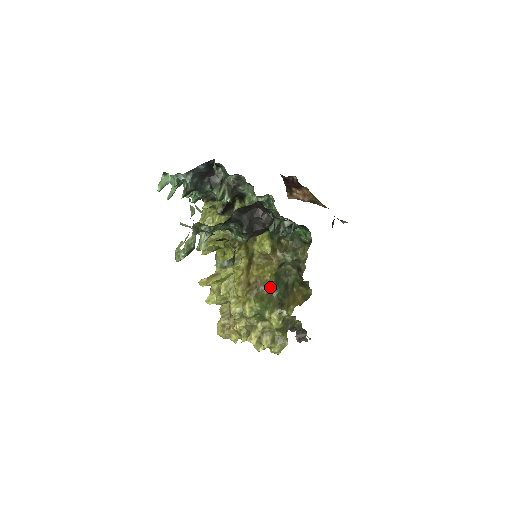
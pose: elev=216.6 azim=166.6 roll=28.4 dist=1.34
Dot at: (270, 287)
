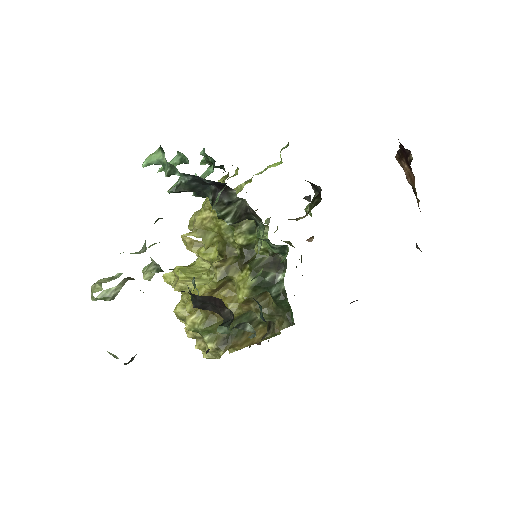
Dot at: occluded
